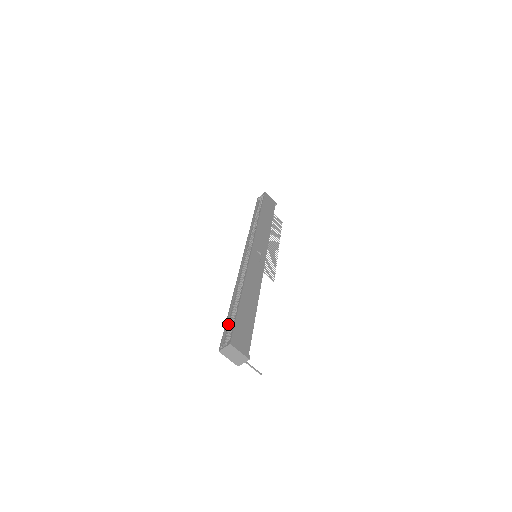
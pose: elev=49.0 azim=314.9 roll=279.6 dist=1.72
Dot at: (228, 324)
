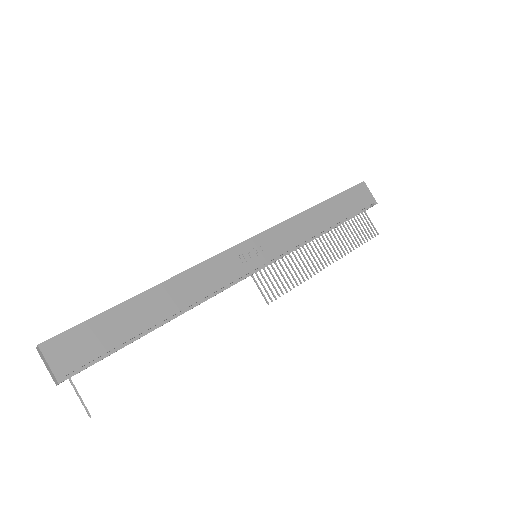
Dot at: occluded
